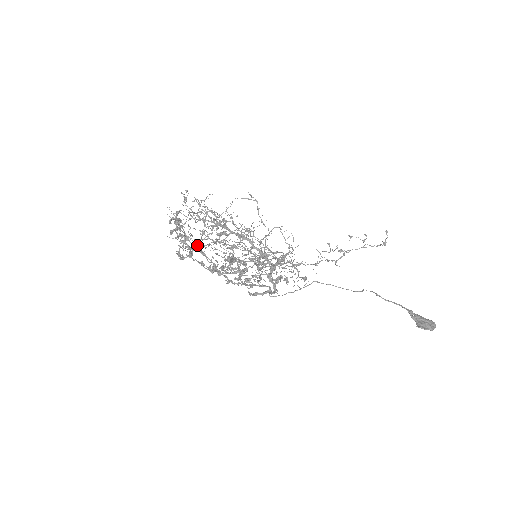
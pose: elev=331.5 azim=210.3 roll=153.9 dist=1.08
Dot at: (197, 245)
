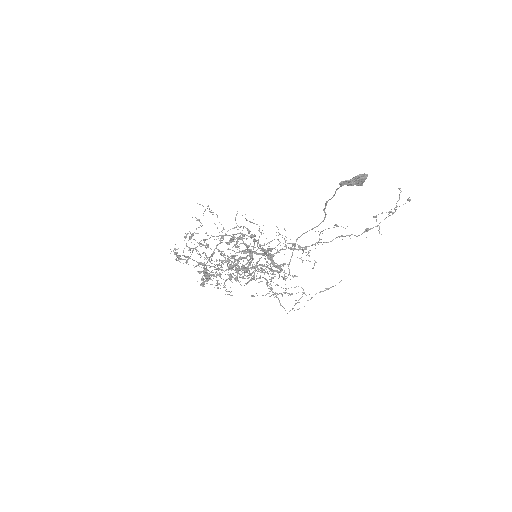
Dot at: occluded
